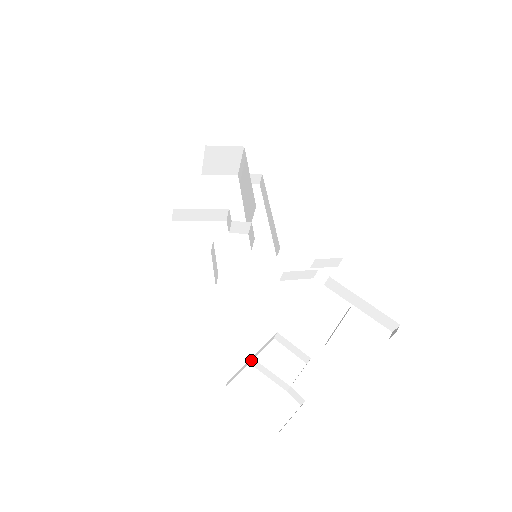
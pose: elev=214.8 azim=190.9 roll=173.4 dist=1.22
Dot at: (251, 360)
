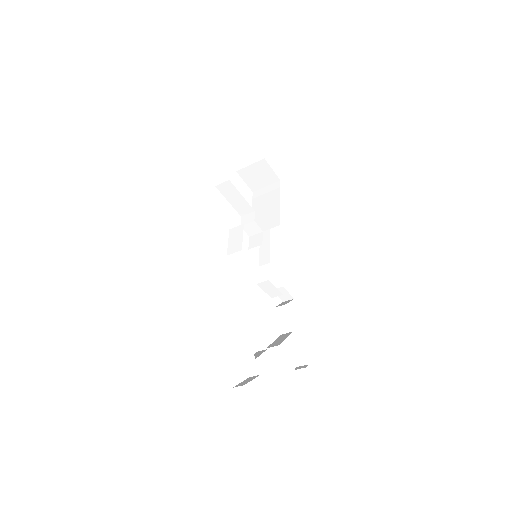
Dot at: (238, 324)
